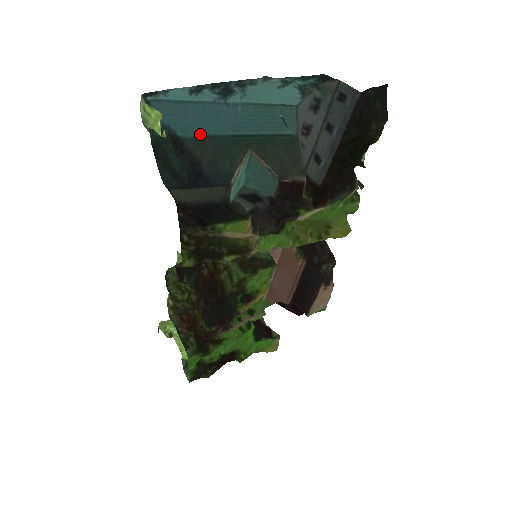
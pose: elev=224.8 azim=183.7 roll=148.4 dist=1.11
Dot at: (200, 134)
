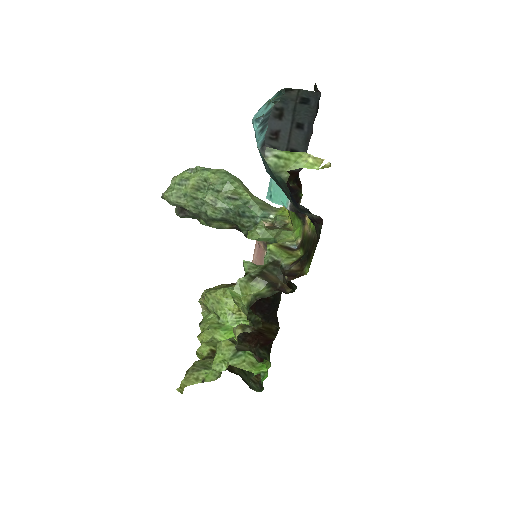
Dot at: occluded
